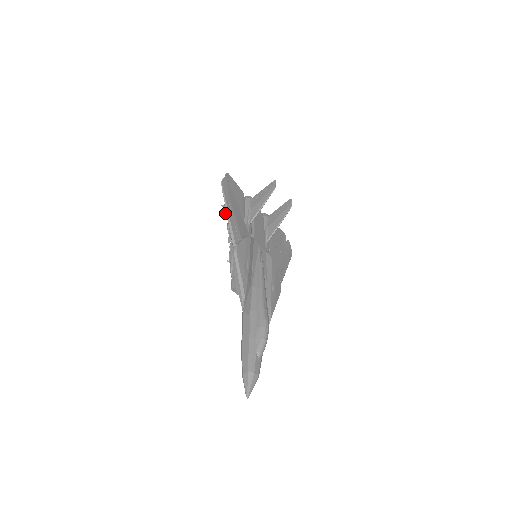
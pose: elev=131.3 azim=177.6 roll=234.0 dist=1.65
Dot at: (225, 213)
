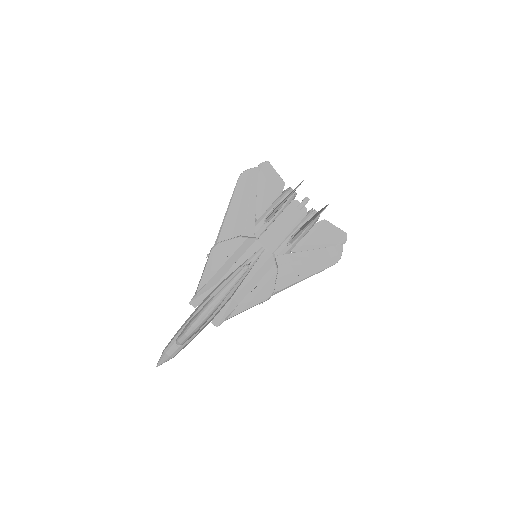
Dot at: occluded
